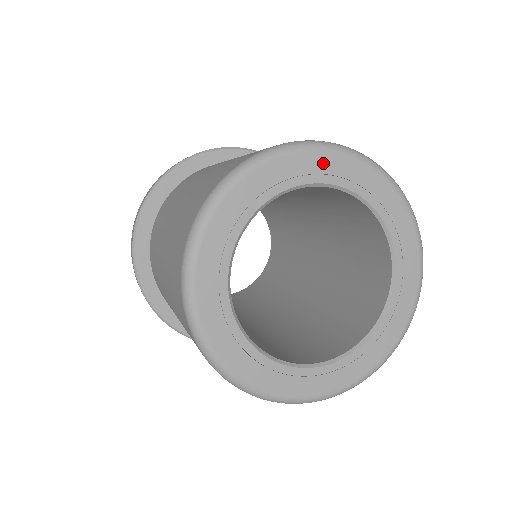
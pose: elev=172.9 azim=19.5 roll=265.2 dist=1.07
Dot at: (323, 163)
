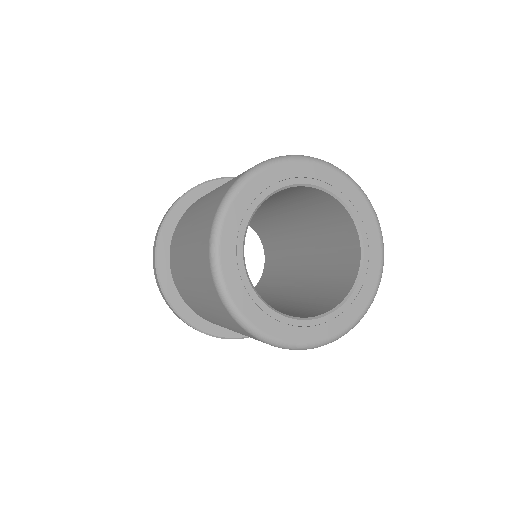
Dot at: (290, 170)
